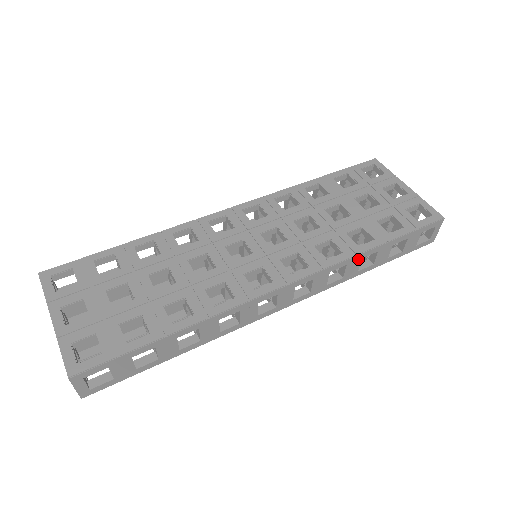
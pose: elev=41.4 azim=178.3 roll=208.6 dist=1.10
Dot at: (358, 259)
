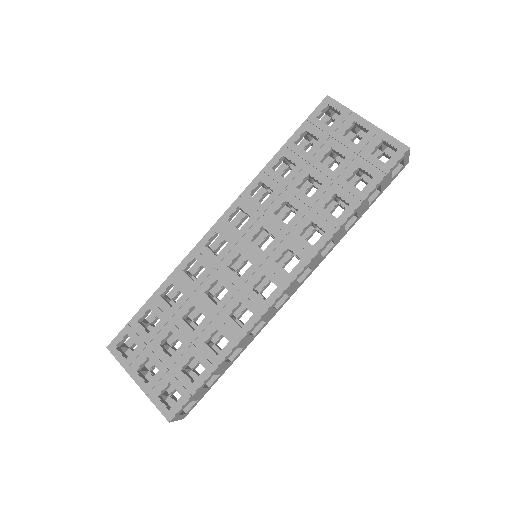
Dot at: (341, 229)
